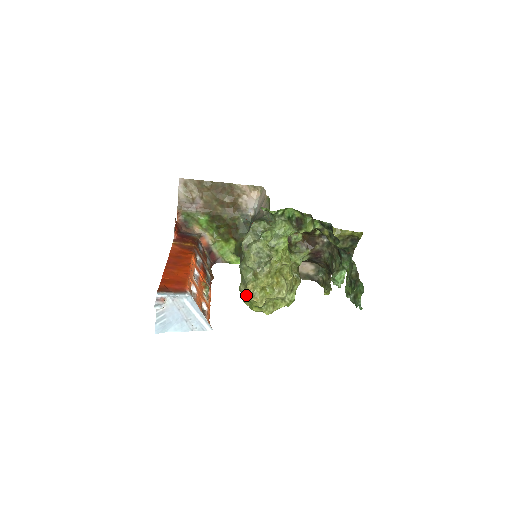
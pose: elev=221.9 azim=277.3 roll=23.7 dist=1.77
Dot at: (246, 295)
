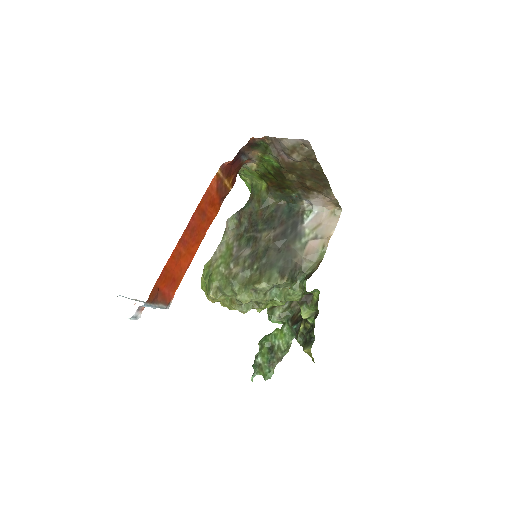
Dot at: (209, 295)
